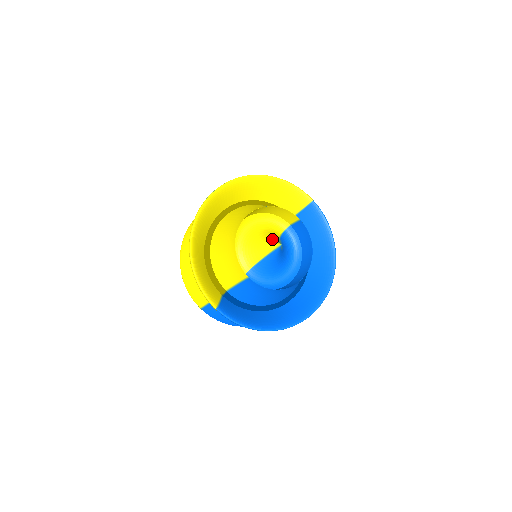
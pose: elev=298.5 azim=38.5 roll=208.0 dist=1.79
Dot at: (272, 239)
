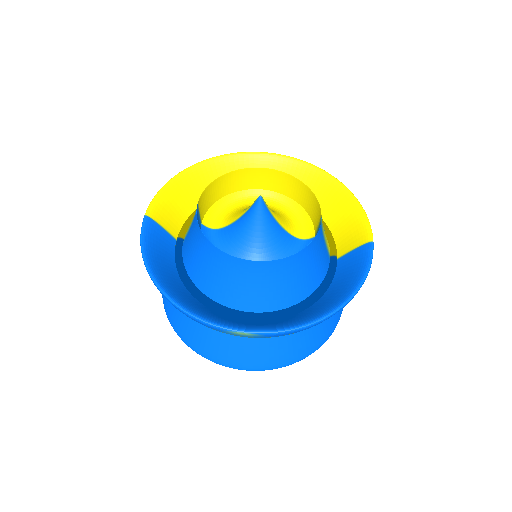
Dot at: occluded
